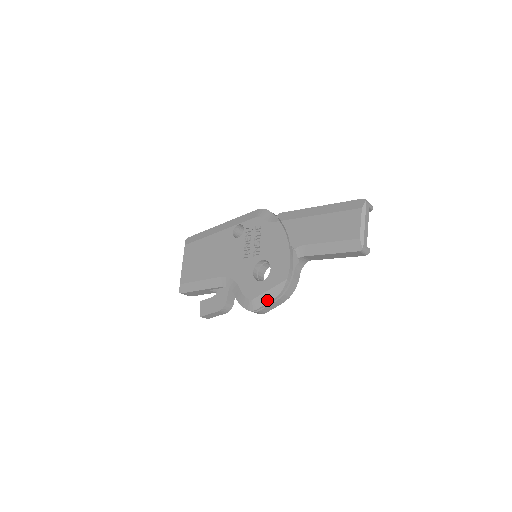
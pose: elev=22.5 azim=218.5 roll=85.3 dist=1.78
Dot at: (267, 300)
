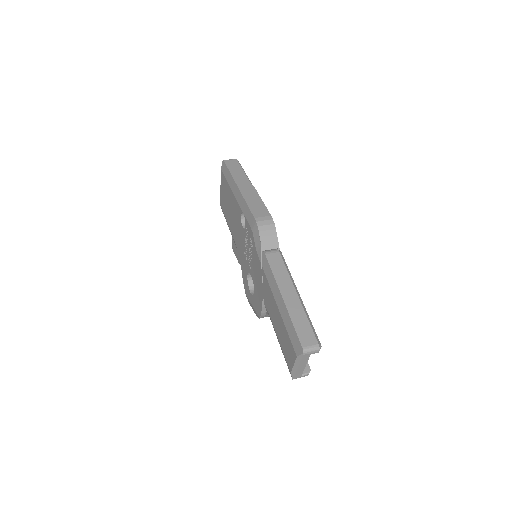
Dot at: (253, 309)
